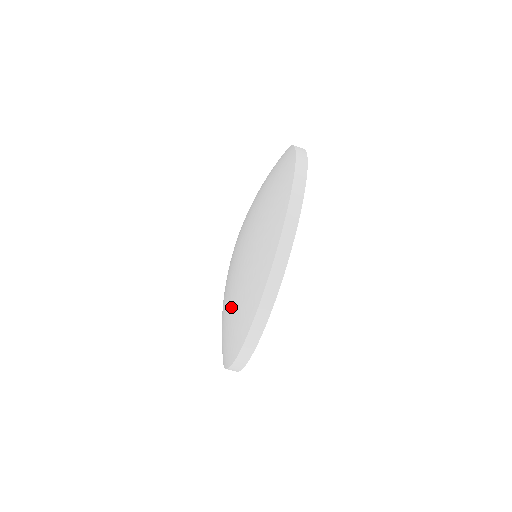
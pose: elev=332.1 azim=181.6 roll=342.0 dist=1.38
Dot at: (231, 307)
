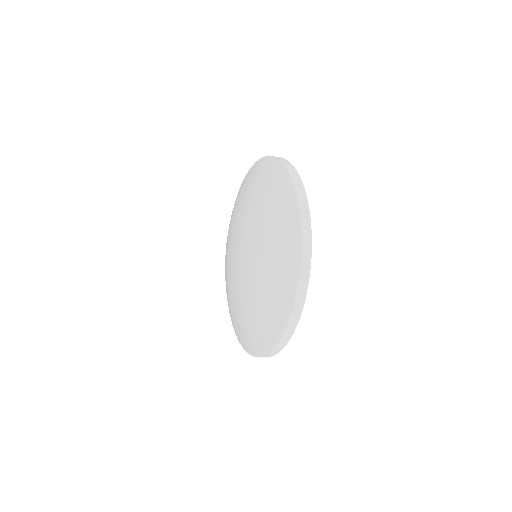
Dot at: (262, 293)
